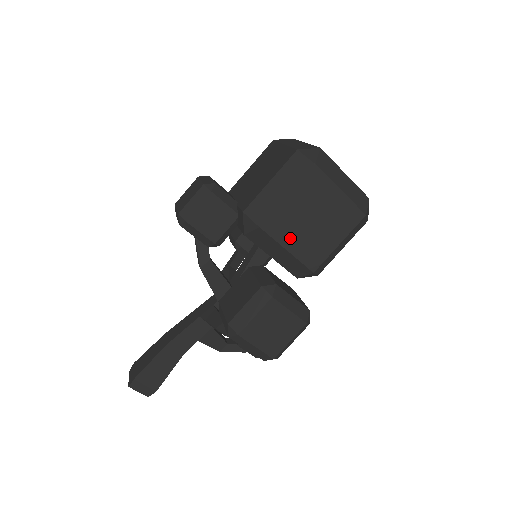
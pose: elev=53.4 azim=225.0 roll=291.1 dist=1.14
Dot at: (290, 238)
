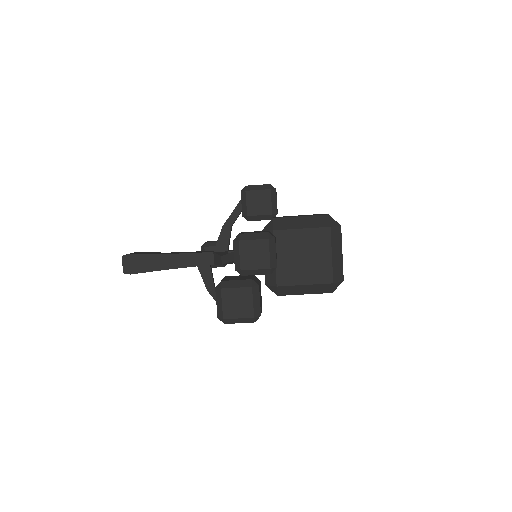
Dot at: occluded
